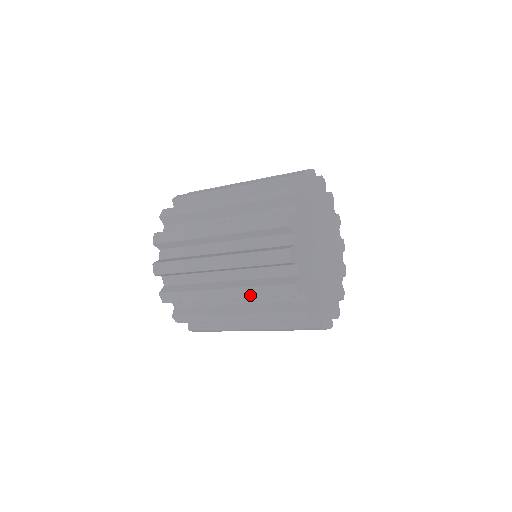
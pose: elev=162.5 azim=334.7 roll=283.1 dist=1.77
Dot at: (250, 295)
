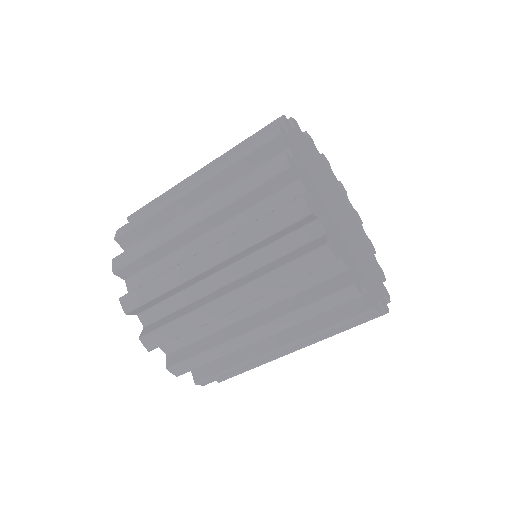
Dot at: (225, 199)
